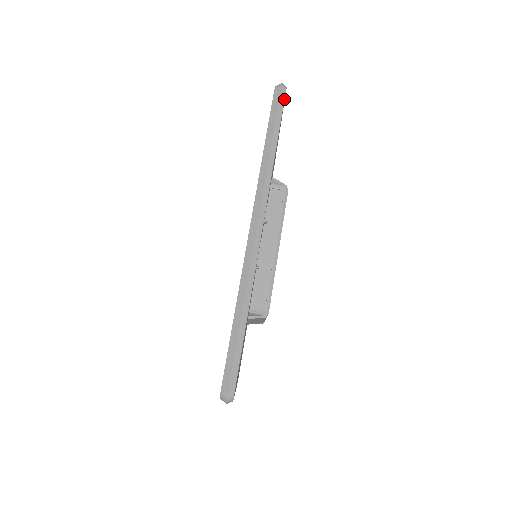
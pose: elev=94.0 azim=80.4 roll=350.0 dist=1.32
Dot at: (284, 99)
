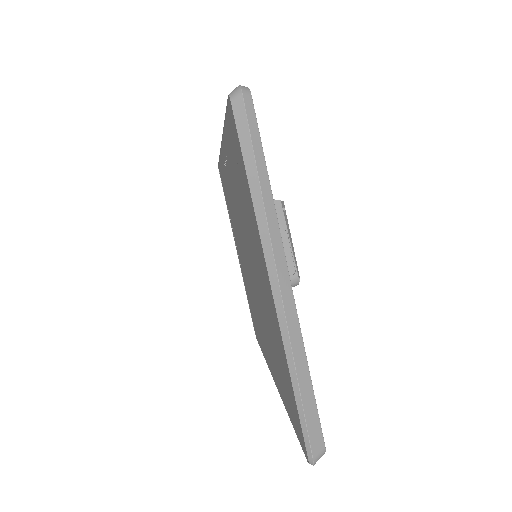
Dot at: occluded
